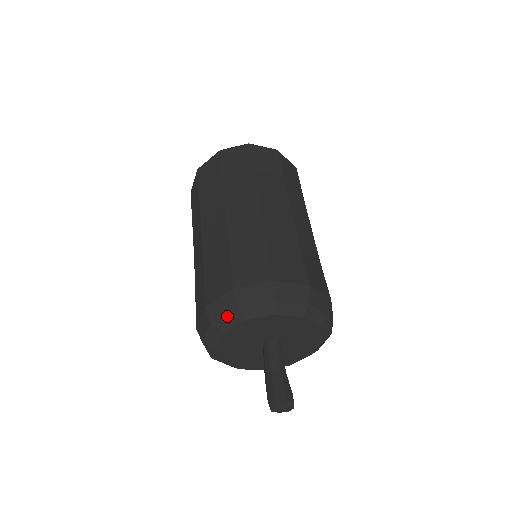
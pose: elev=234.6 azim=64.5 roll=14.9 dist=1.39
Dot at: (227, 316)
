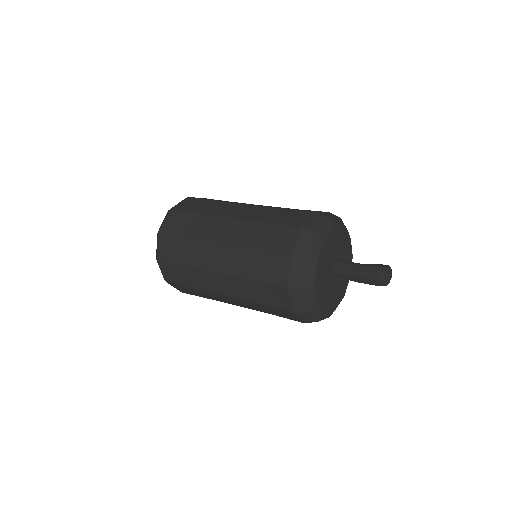
Dot at: (306, 272)
